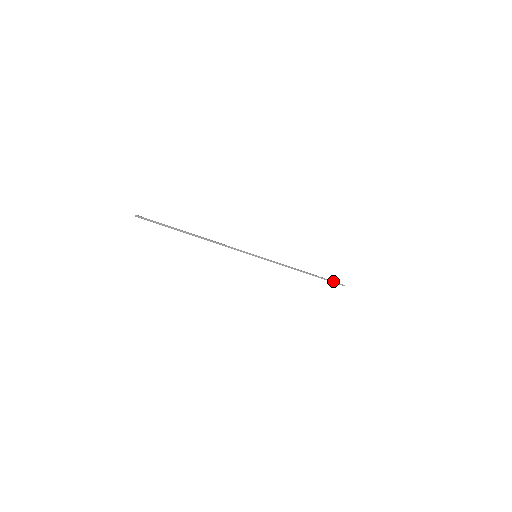
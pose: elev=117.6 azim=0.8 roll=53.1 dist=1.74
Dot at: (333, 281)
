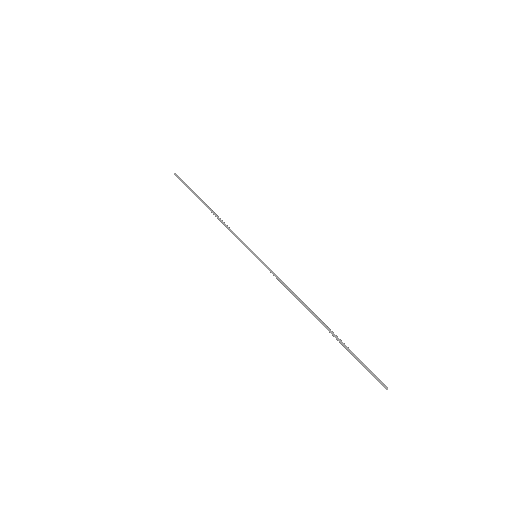
Dot at: occluded
